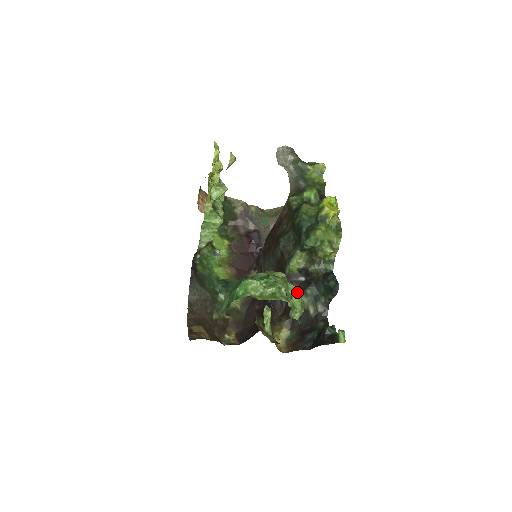
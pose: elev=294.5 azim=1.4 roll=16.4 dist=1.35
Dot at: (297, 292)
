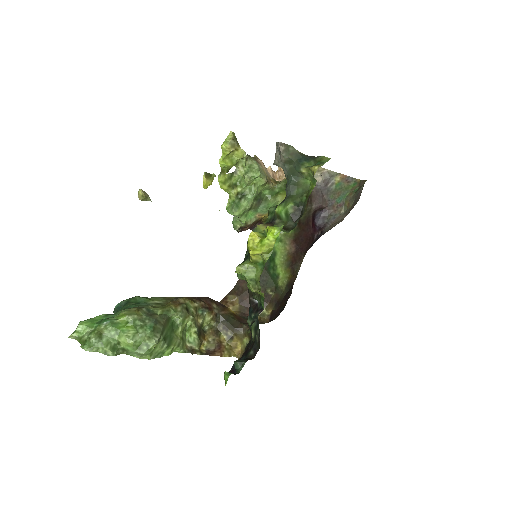
Dot at: (124, 340)
